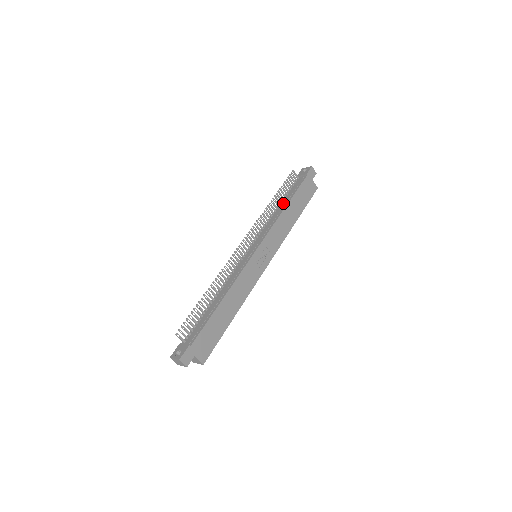
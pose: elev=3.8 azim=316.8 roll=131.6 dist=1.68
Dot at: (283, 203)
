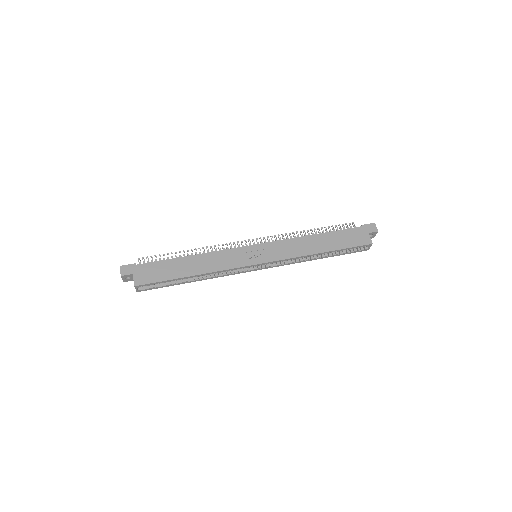
Dot at: occluded
